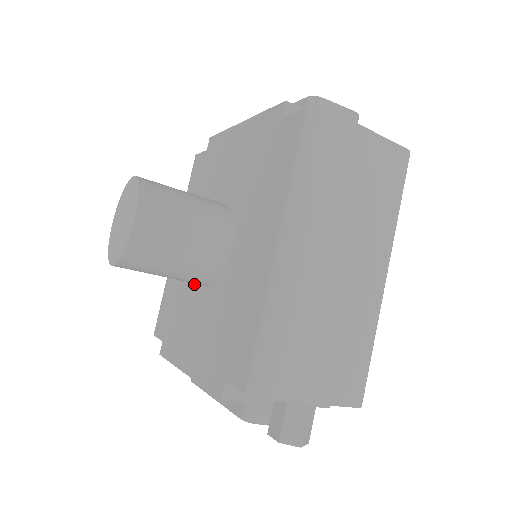
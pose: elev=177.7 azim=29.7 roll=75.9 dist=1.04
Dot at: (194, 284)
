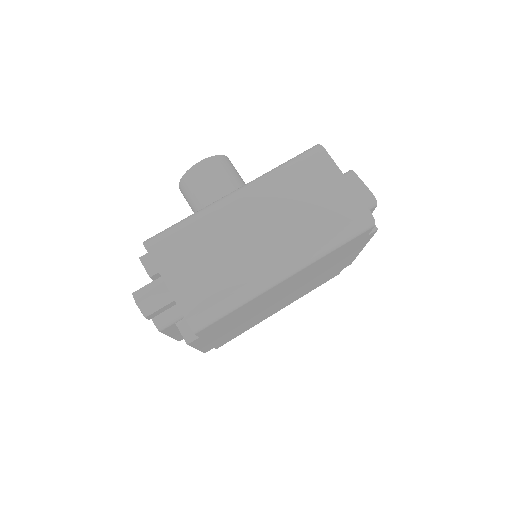
Dot at: occluded
